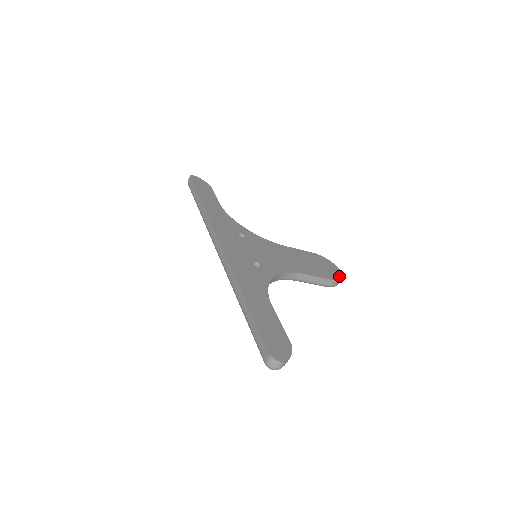
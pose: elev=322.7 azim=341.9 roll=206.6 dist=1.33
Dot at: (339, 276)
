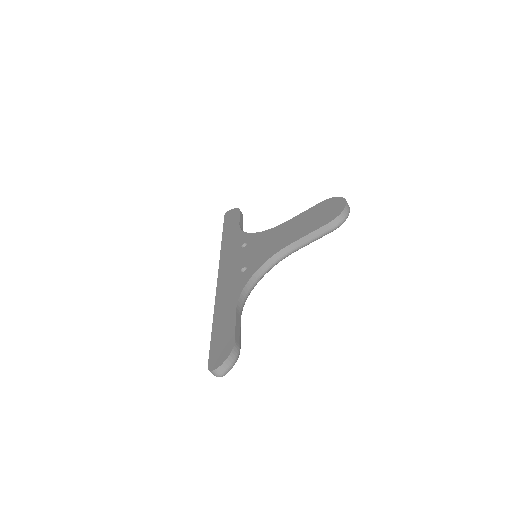
Dot at: (339, 211)
